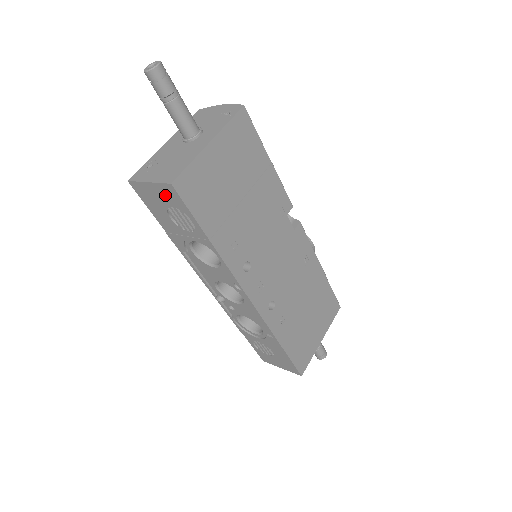
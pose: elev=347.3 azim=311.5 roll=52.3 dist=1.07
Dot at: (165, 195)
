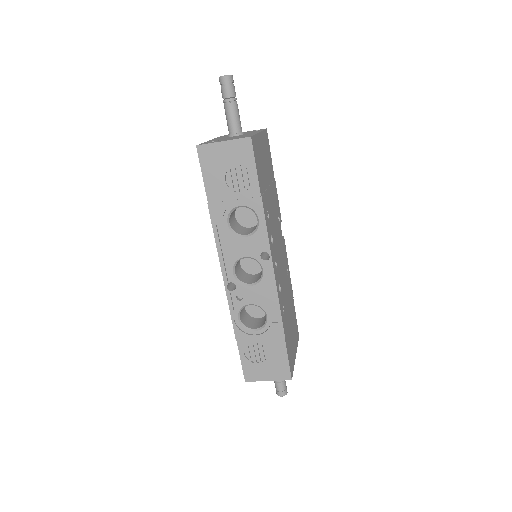
Dot at: (236, 152)
